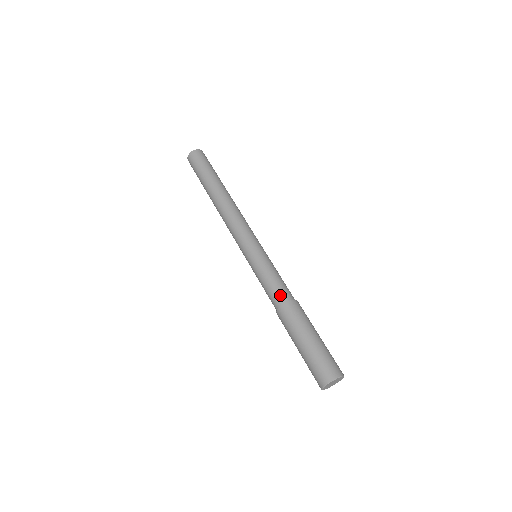
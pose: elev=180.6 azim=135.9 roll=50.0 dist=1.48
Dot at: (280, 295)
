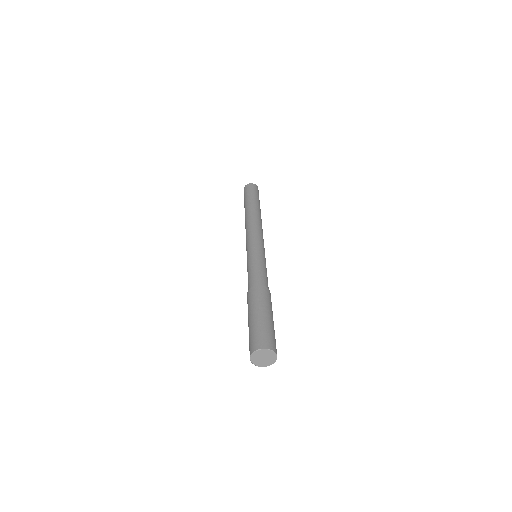
Dot at: (251, 282)
